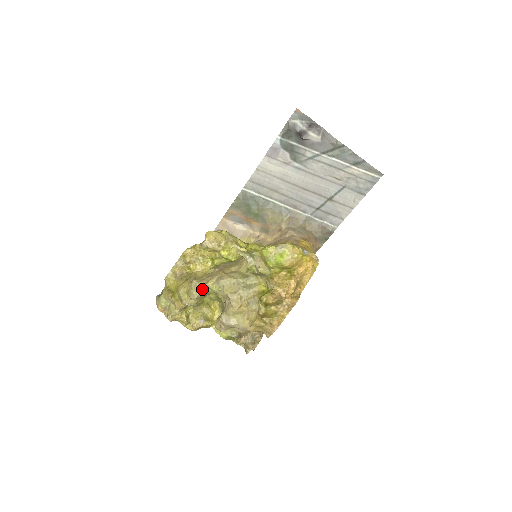
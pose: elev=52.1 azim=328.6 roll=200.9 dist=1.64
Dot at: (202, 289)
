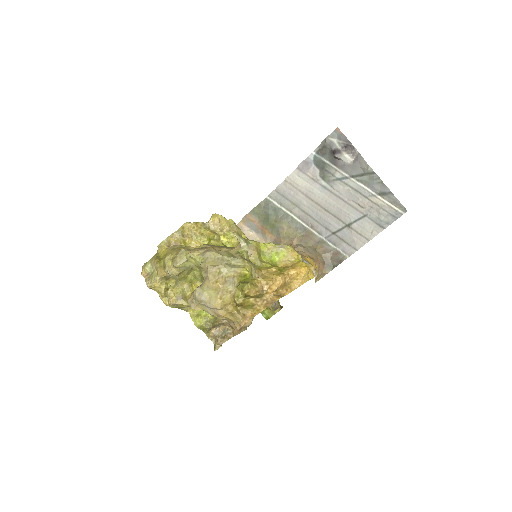
Dot at: (187, 258)
